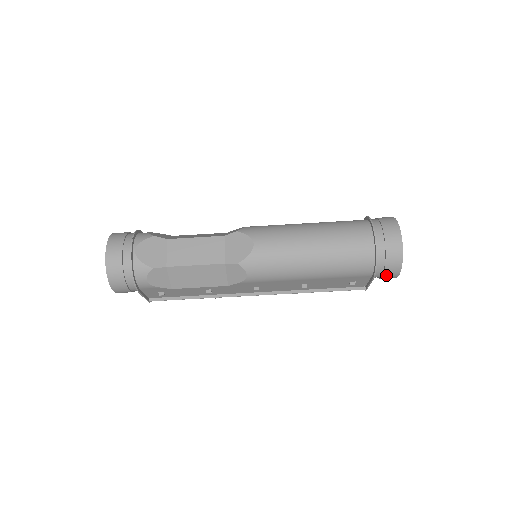
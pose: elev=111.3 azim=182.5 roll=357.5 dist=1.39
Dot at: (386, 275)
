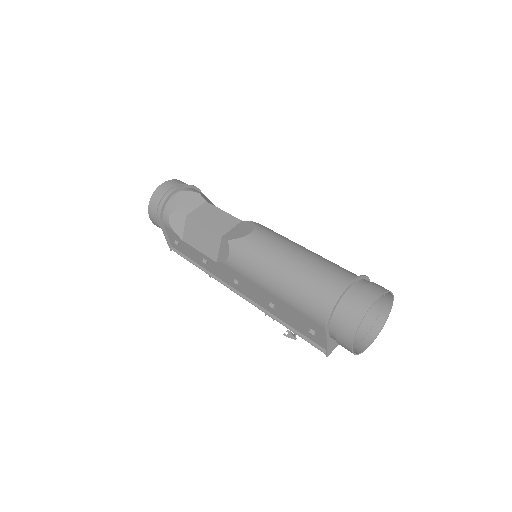
Dot at: (340, 337)
